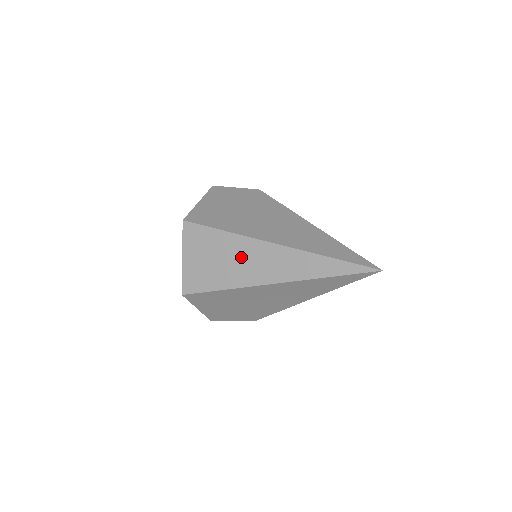
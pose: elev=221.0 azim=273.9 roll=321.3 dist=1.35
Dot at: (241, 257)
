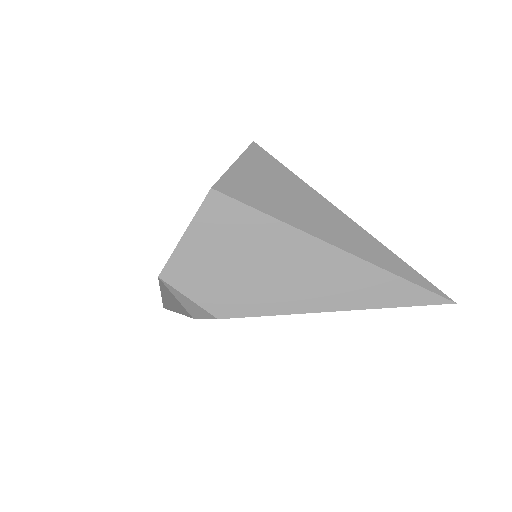
Dot at: (310, 206)
